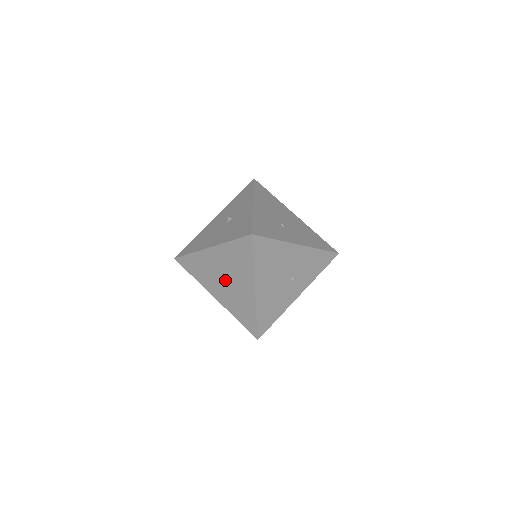
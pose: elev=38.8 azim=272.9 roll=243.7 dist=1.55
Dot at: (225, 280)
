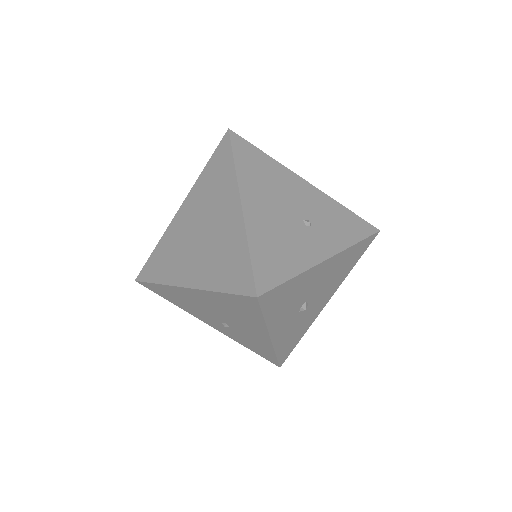
Dot at: (200, 234)
